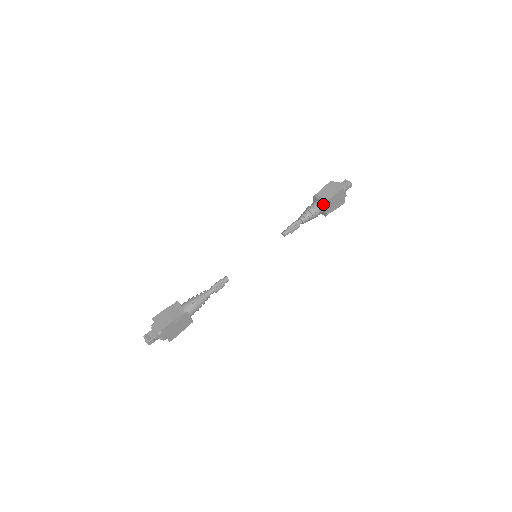
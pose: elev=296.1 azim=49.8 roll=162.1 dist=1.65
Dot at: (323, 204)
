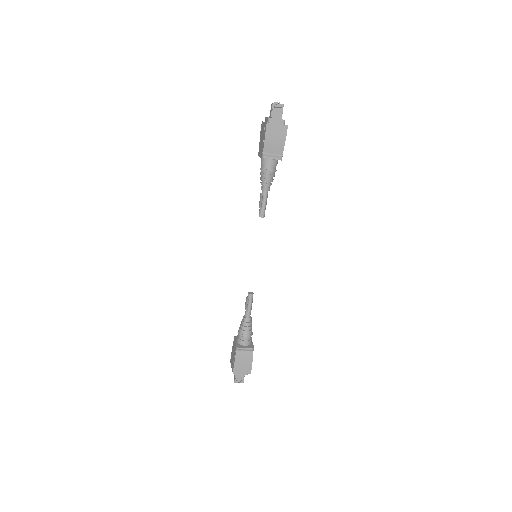
Dot at: occluded
